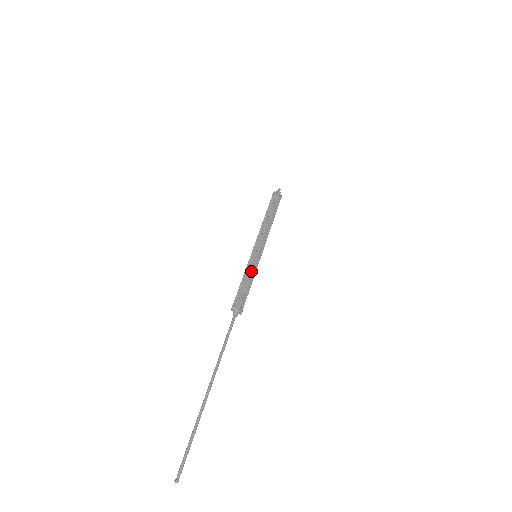
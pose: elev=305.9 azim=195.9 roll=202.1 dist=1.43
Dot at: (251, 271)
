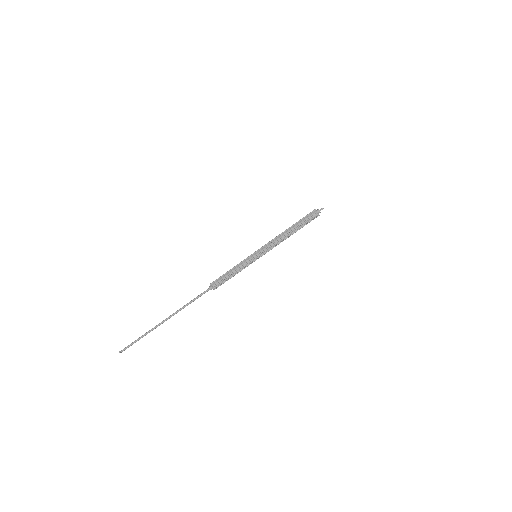
Dot at: (242, 268)
